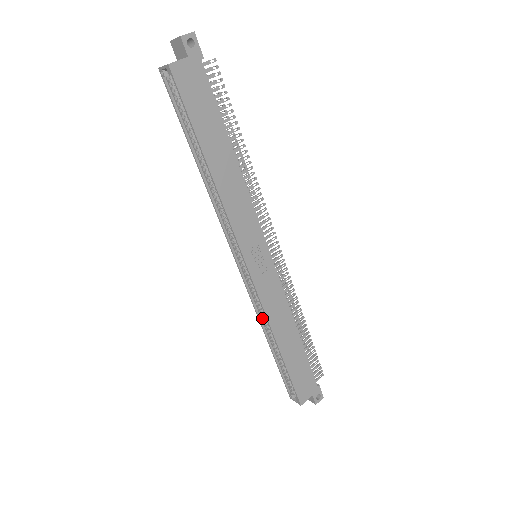
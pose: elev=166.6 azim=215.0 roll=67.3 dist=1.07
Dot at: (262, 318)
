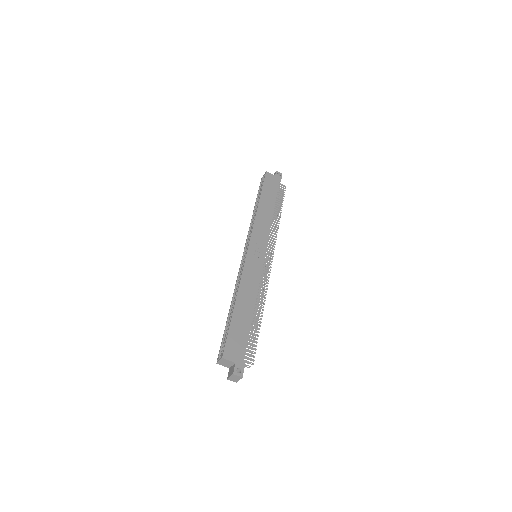
Dot at: (237, 288)
